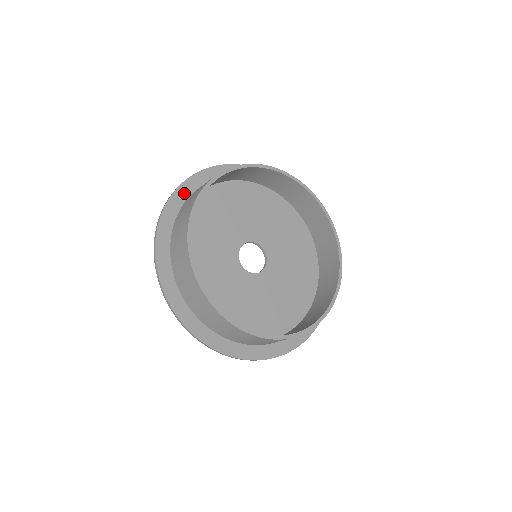
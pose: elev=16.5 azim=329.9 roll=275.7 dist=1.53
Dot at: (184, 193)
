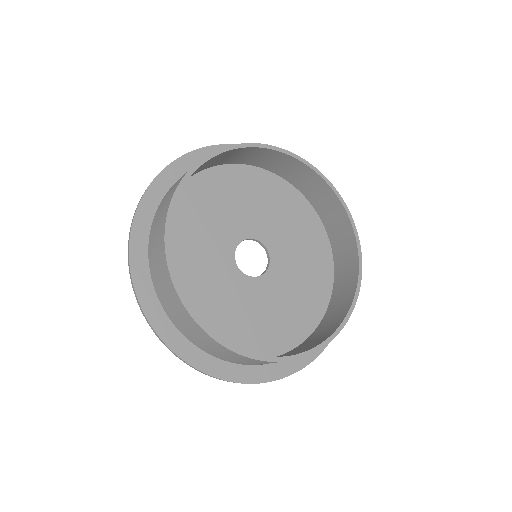
Dot at: (141, 234)
